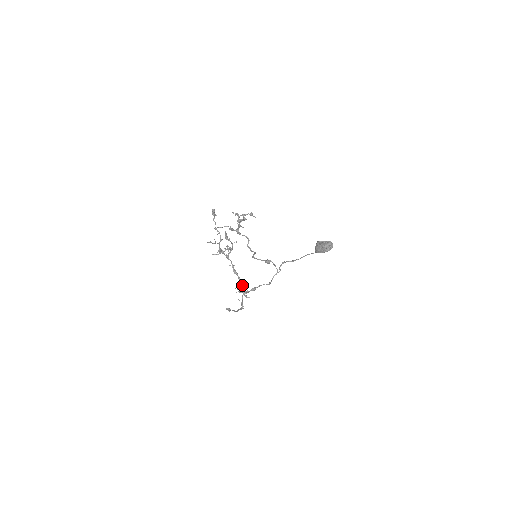
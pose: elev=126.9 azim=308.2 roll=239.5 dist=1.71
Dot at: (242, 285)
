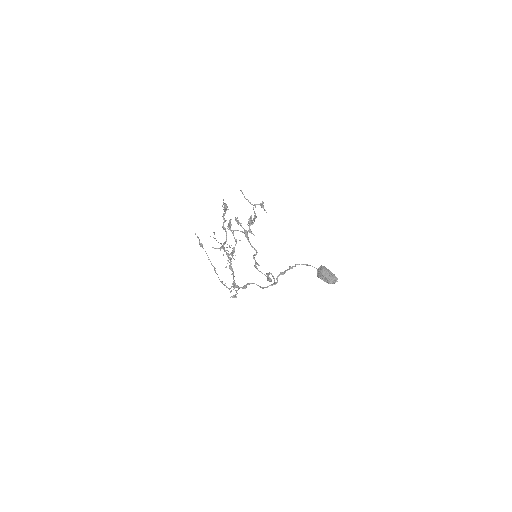
Dot at: occluded
